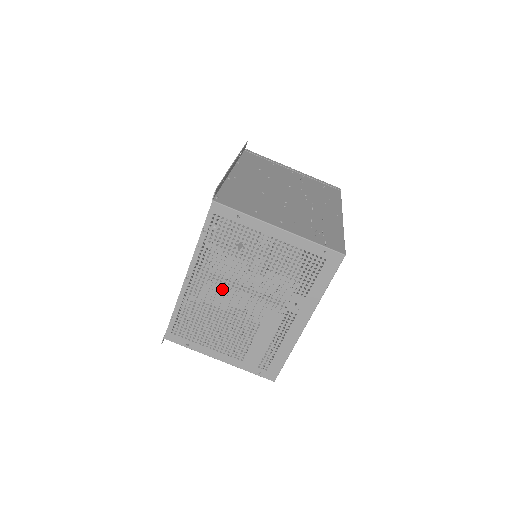
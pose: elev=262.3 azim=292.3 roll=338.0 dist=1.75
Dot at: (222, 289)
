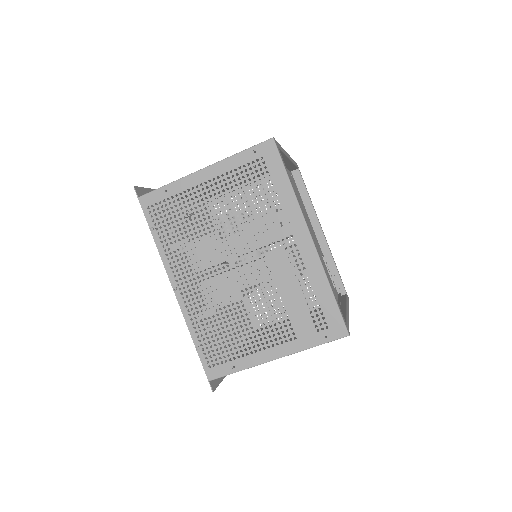
Dot at: (219, 280)
